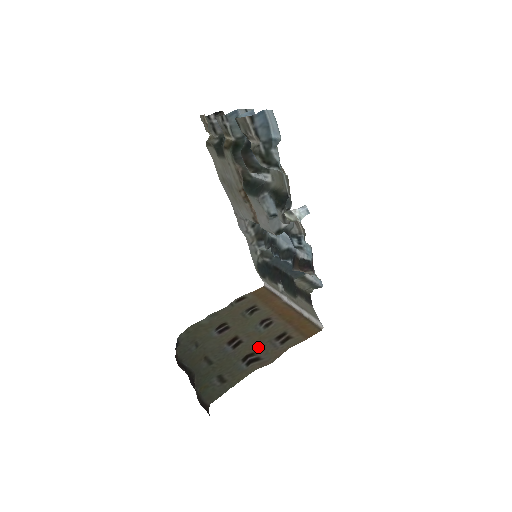
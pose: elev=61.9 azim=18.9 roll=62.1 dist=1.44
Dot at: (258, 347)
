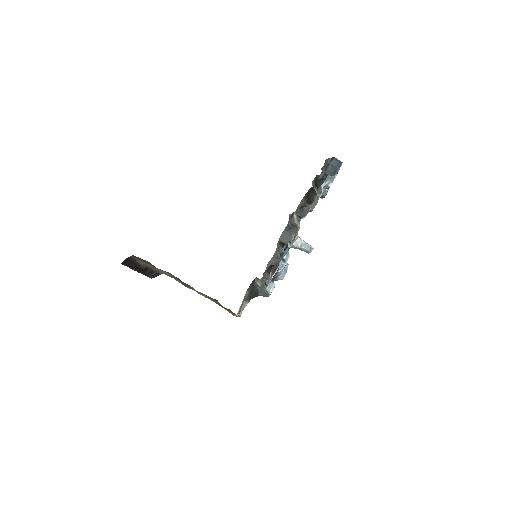
Dot at: (191, 288)
